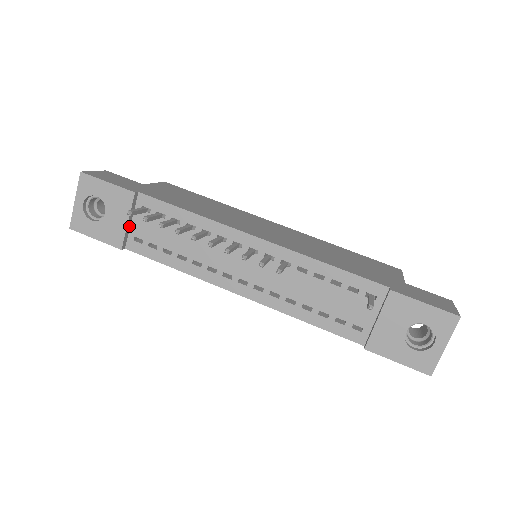
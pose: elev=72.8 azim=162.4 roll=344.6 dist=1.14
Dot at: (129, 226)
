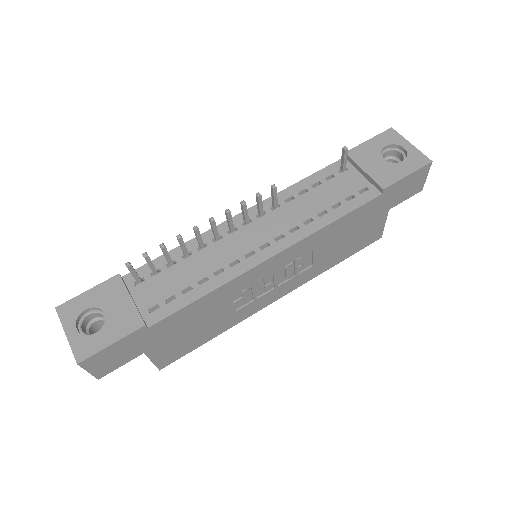
Dot at: (135, 306)
